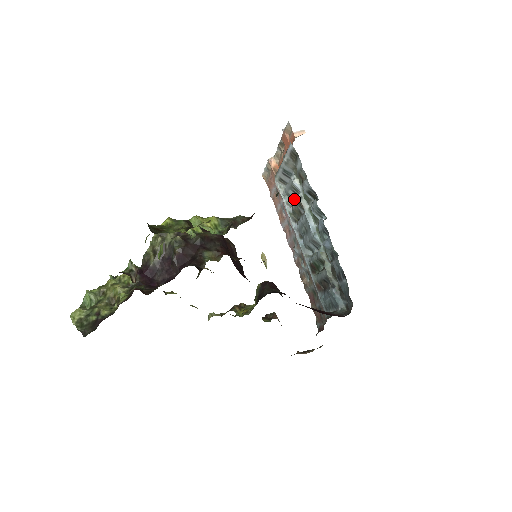
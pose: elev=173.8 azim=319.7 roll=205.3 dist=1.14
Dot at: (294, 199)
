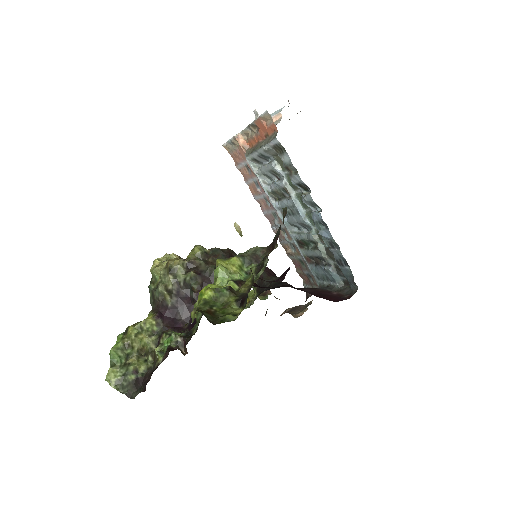
Dot at: (276, 183)
